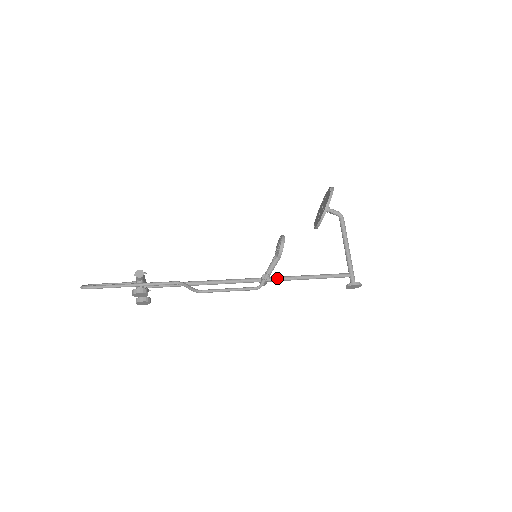
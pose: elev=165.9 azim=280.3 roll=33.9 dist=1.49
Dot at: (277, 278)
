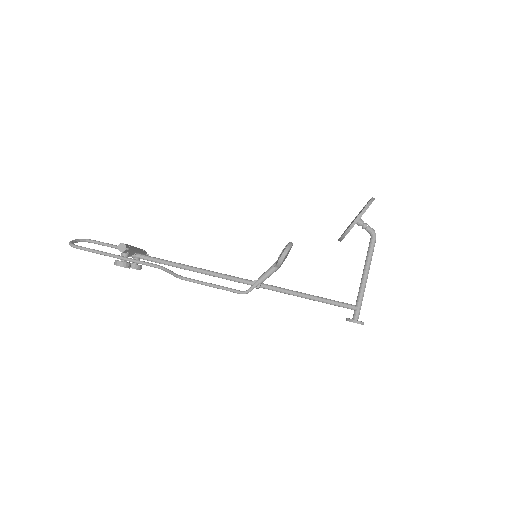
Dot at: (270, 287)
